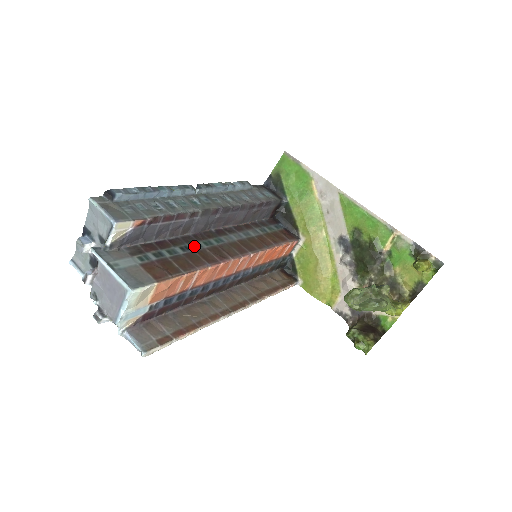
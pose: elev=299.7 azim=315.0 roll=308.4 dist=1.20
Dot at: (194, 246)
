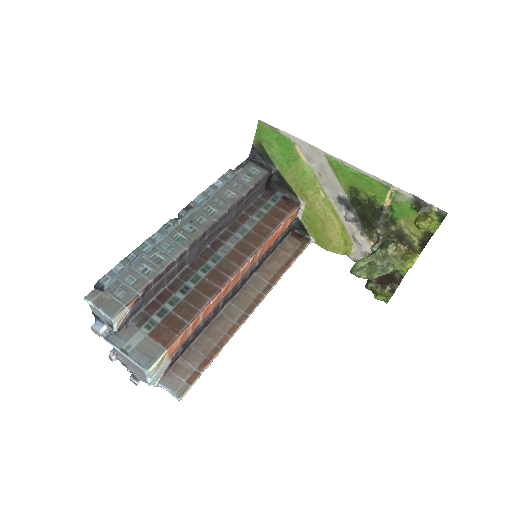
Dot at: (193, 281)
